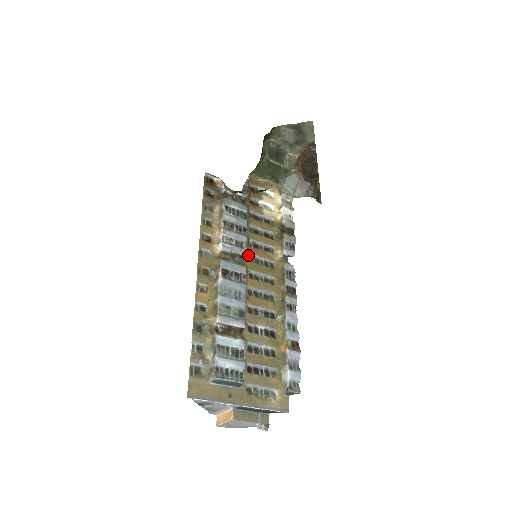
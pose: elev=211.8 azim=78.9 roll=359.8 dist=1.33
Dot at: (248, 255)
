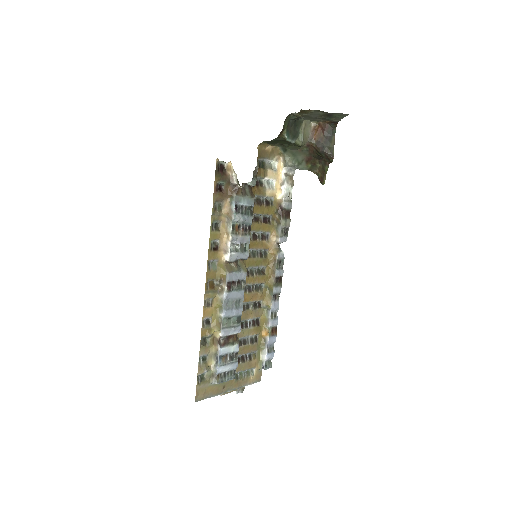
Dot at: occluded
